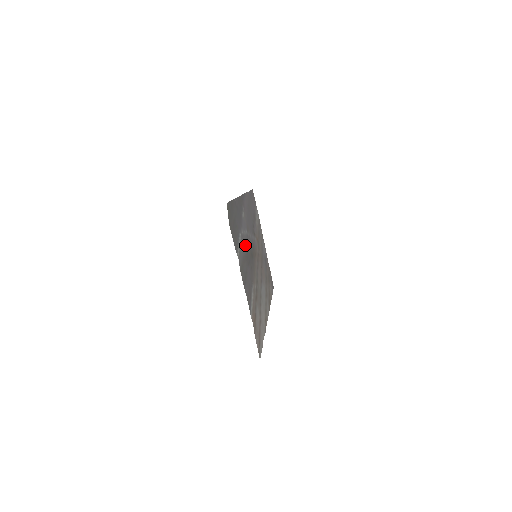
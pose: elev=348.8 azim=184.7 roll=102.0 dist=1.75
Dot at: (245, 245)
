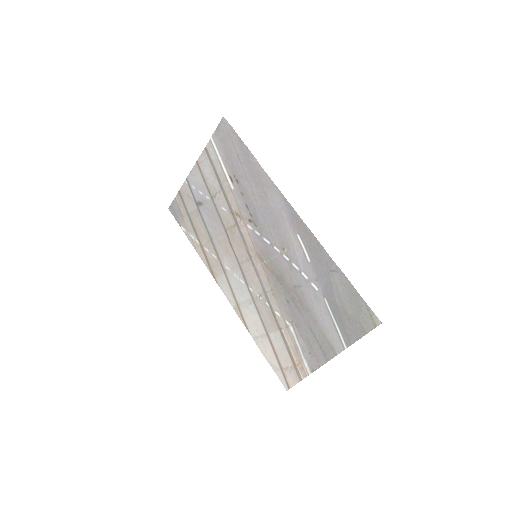
Dot at: (305, 293)
